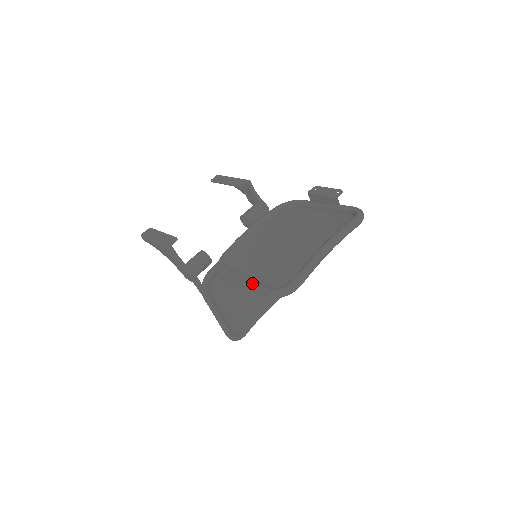
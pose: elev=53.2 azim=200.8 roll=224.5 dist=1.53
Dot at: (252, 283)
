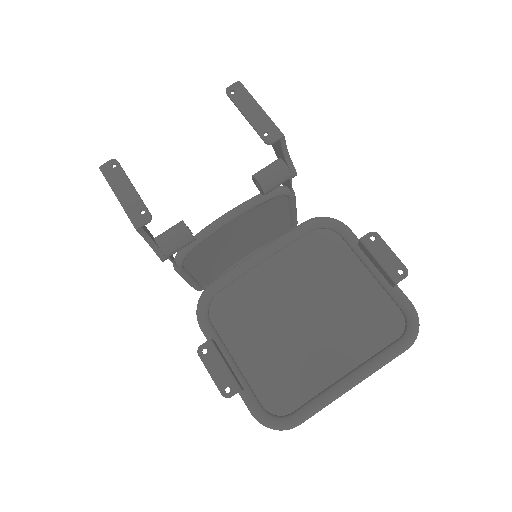
Dot at: occluded
